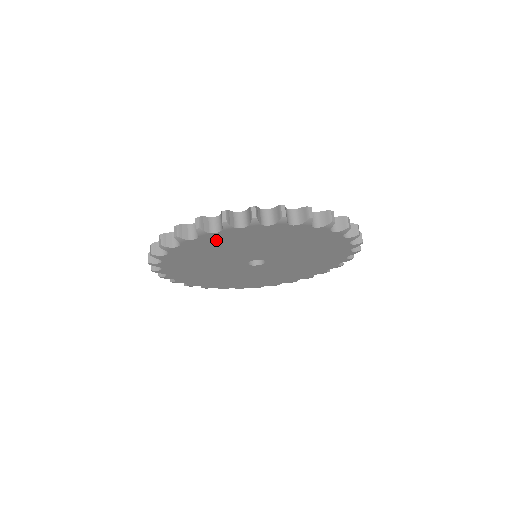
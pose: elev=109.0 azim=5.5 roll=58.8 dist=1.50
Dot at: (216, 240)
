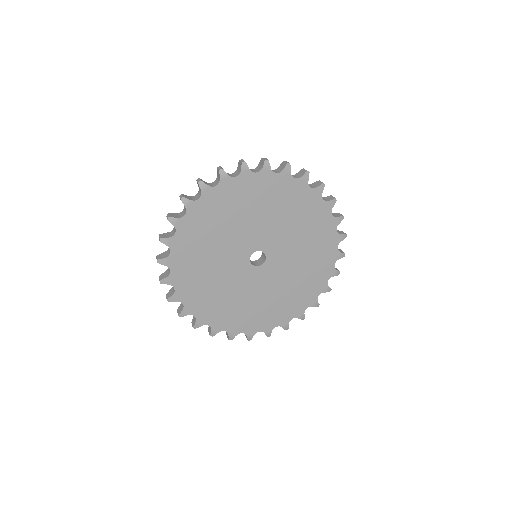
Dot at: (248, 188)
